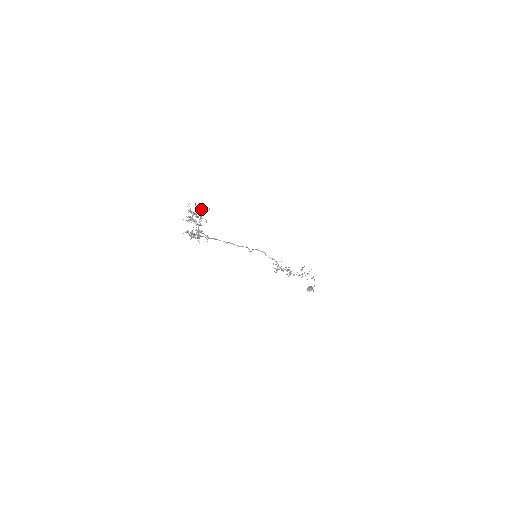
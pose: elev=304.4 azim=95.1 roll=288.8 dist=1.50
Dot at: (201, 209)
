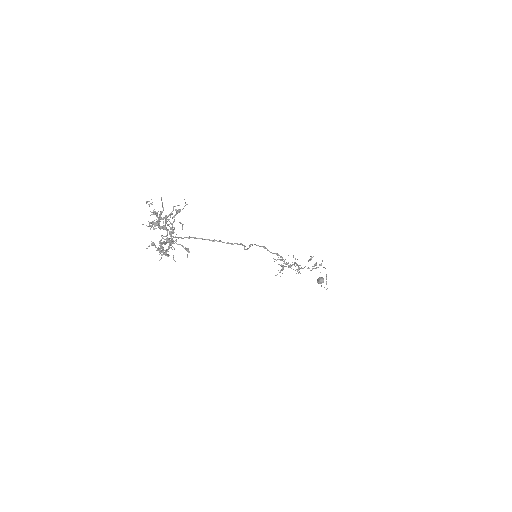
Dot at: occluded
